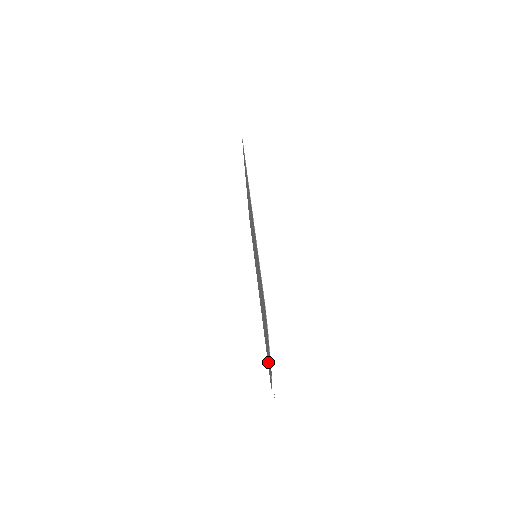
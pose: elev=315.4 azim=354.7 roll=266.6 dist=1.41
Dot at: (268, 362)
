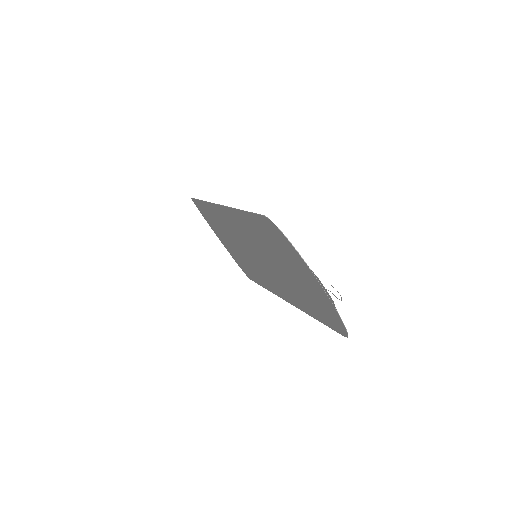
Dot at: (326, 314)
